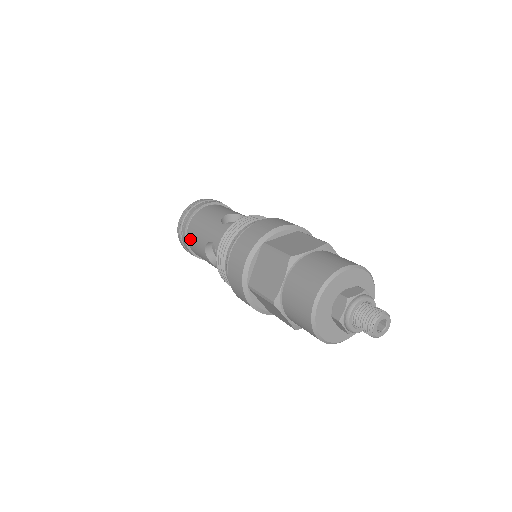
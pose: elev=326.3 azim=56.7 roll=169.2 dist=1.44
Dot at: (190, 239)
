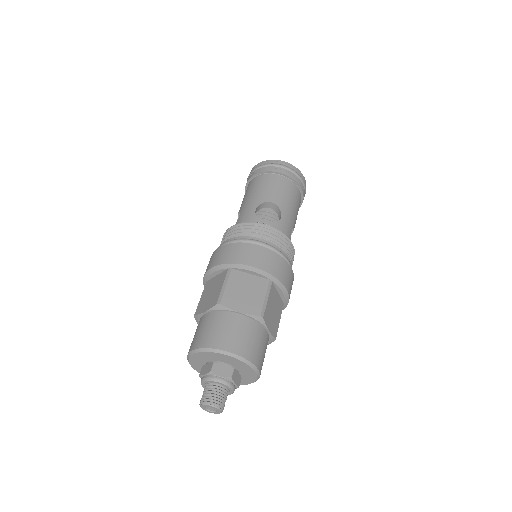
Dot at: (246, 190)
